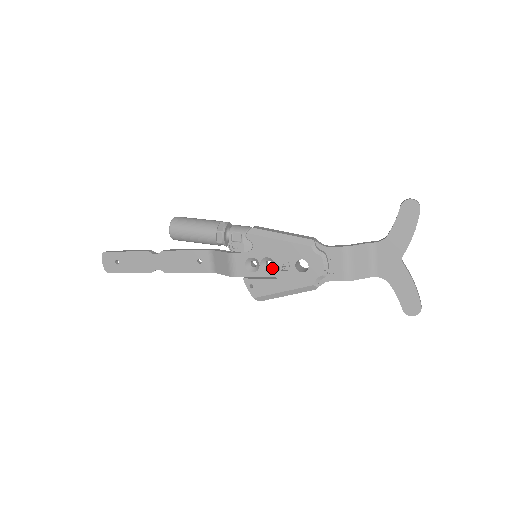
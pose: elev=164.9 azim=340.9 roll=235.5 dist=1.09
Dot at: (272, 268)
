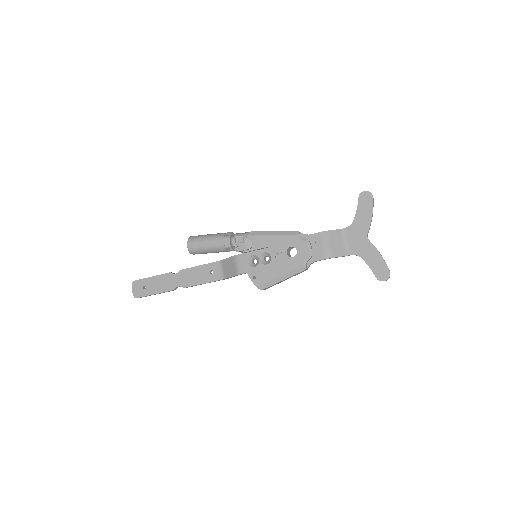
Dot at: (269, 261)
